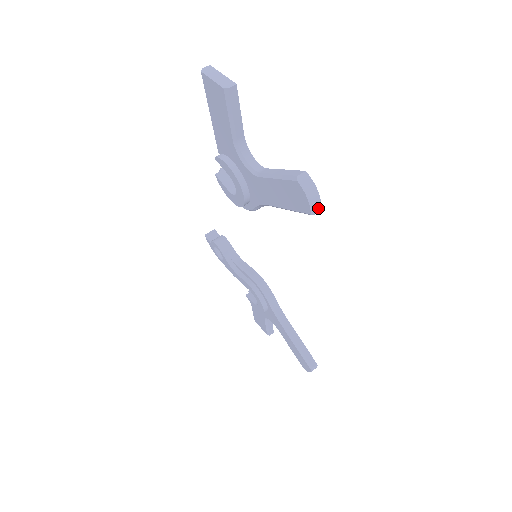
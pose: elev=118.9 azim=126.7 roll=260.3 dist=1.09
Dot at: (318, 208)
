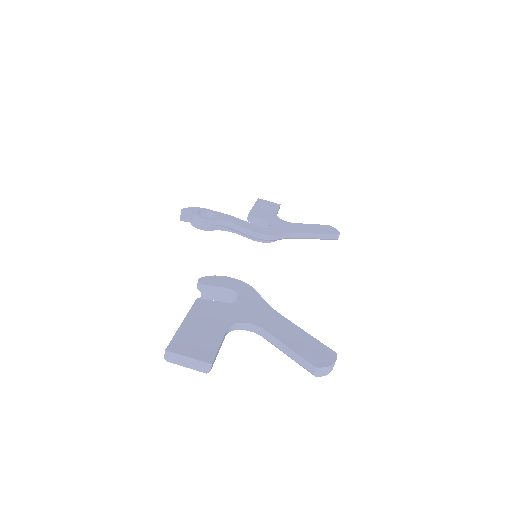
Dot at: (336, 359)
